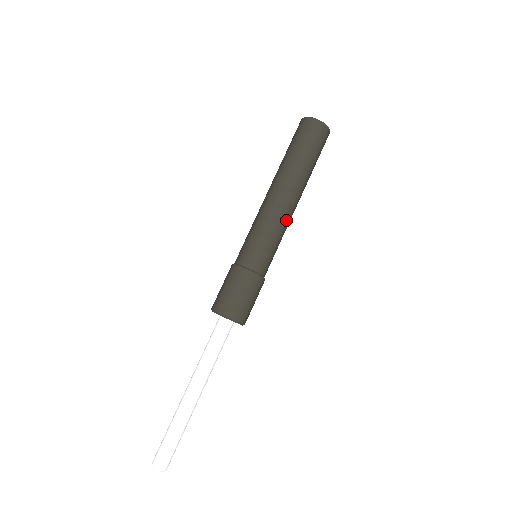
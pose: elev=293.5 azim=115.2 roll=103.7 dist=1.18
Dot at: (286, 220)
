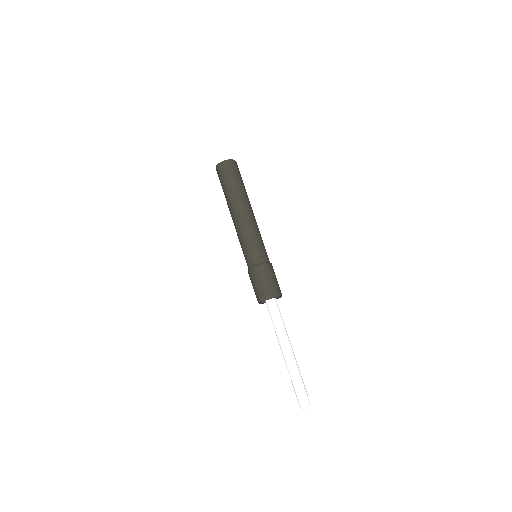
Dot at: (255, 224)
